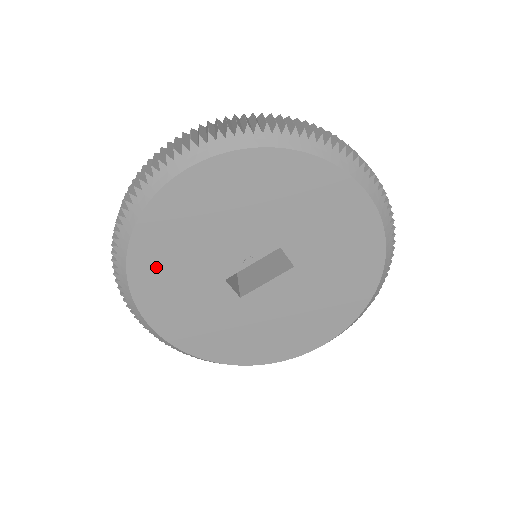
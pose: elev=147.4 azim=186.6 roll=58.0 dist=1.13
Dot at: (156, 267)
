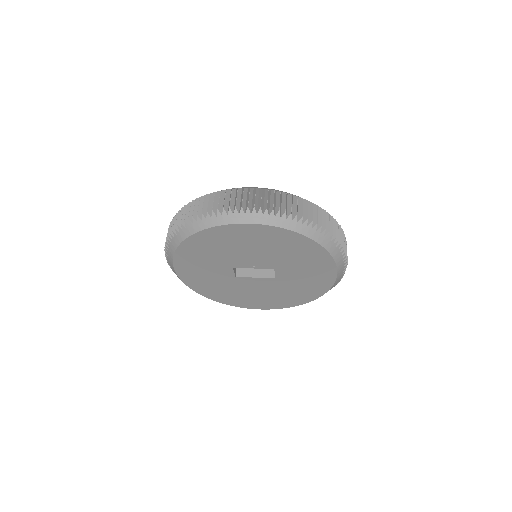
Dot at: (199, 249)
